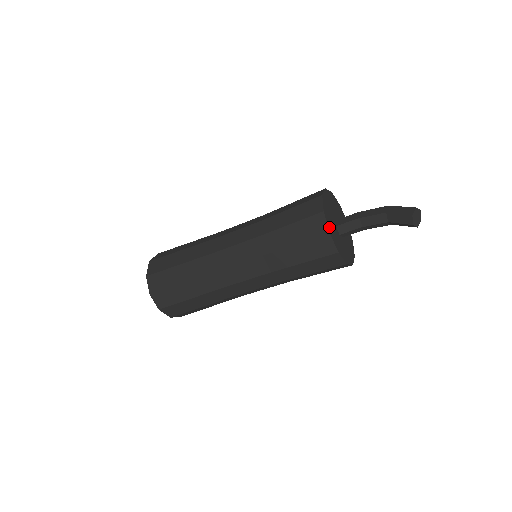
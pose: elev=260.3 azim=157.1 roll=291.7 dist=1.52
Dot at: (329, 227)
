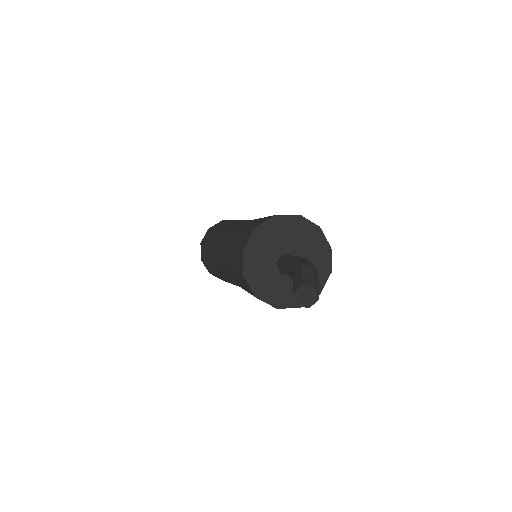
Dot at: (248, 269)
